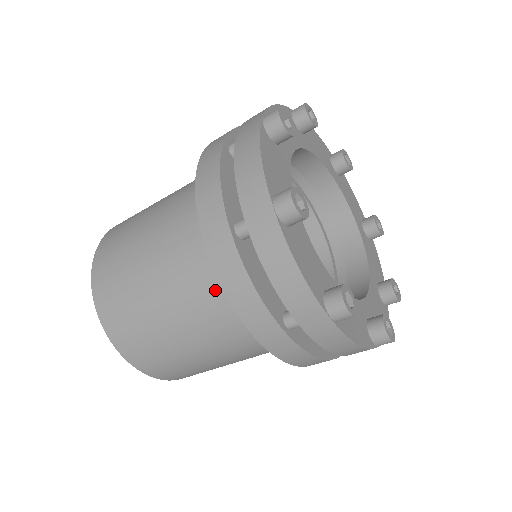
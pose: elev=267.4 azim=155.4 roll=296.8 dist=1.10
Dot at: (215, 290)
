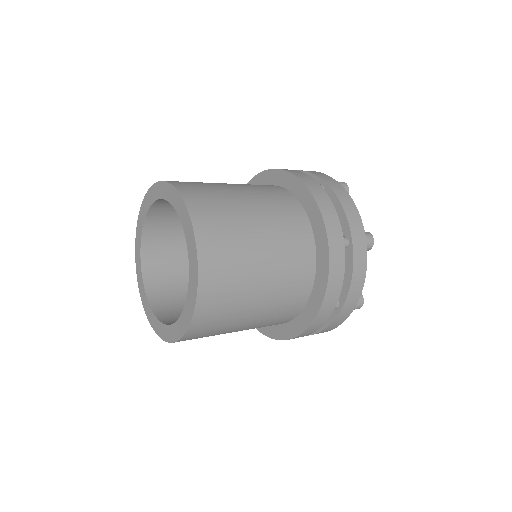
Dot at: (293, 213)
